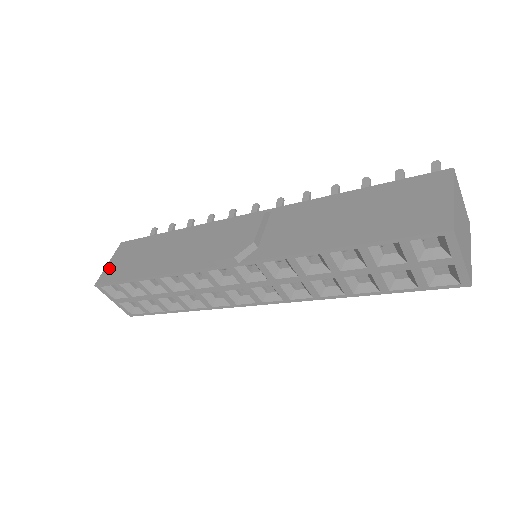
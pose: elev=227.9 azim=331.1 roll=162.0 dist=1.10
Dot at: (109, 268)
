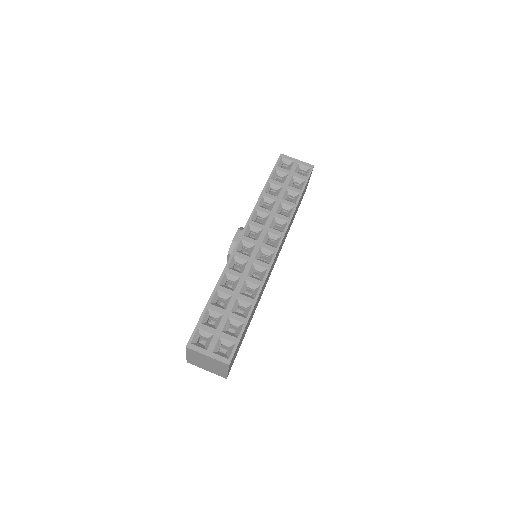
Dot at: occluded
